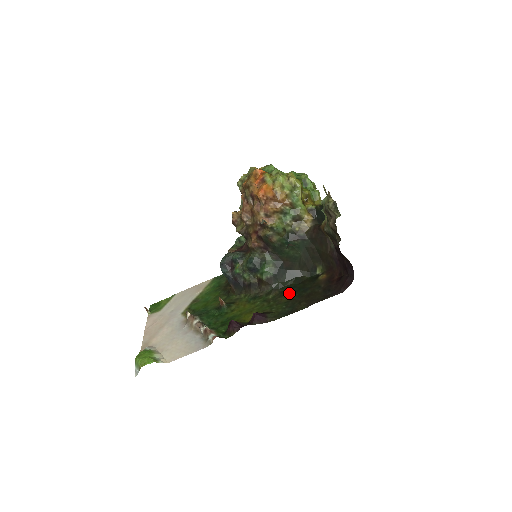
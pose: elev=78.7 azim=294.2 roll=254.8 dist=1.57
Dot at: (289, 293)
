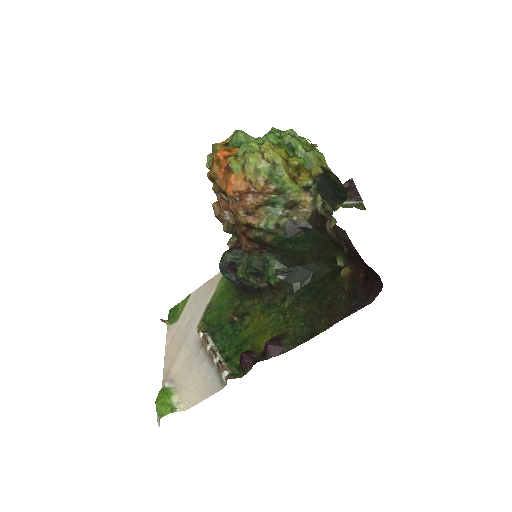
Dot at: (307, 300)
